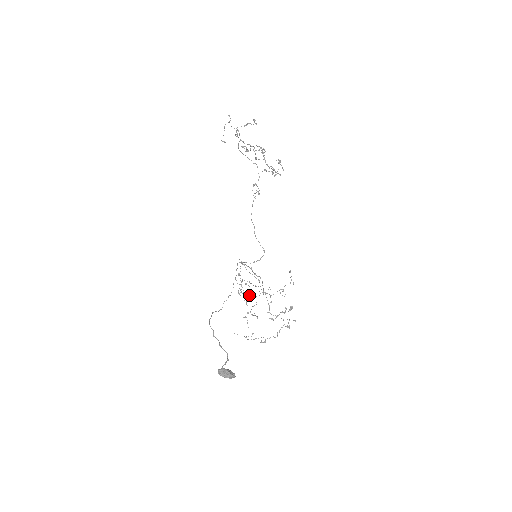
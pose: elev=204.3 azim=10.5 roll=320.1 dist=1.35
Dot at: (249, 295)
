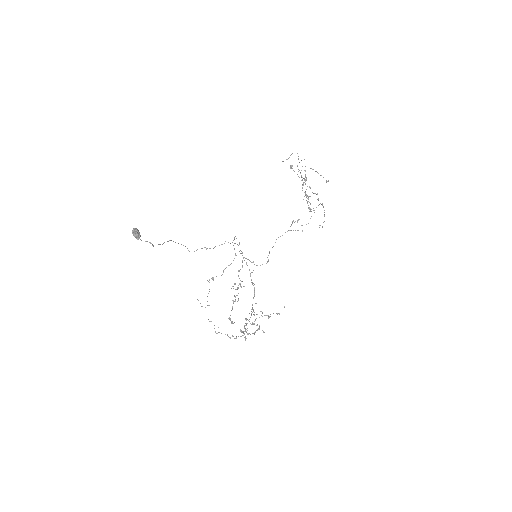
Dot at: occluded
